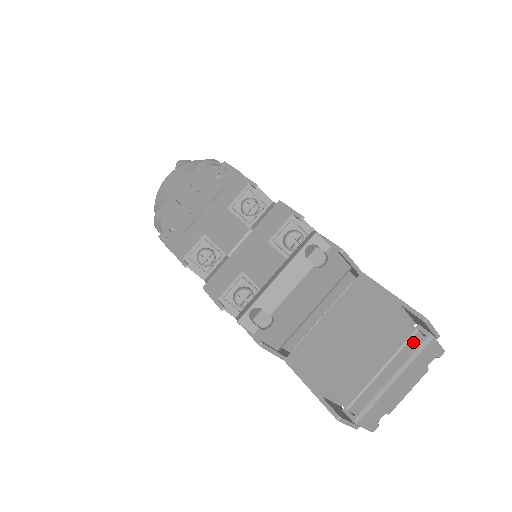
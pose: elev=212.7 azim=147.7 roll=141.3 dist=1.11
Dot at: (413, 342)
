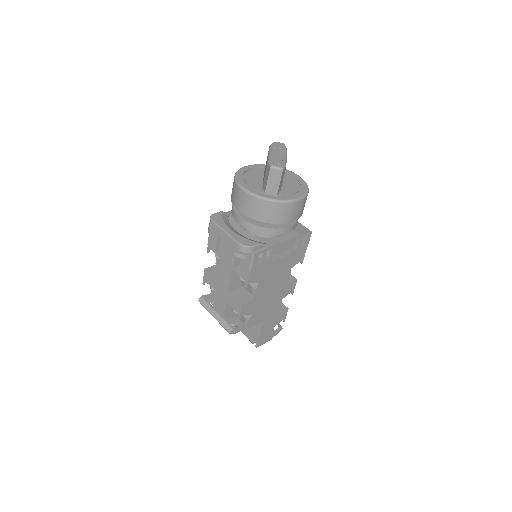
Dot at: occluded
